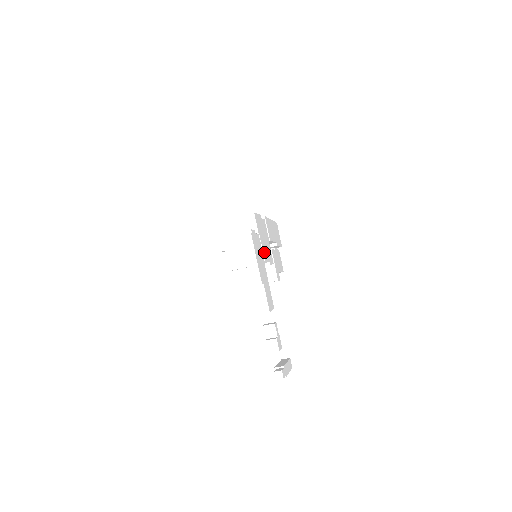
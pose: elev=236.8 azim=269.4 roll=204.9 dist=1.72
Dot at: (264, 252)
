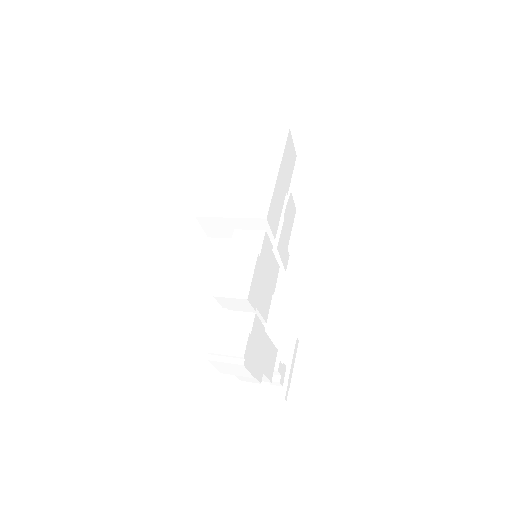
Dot at: (264, 309)
